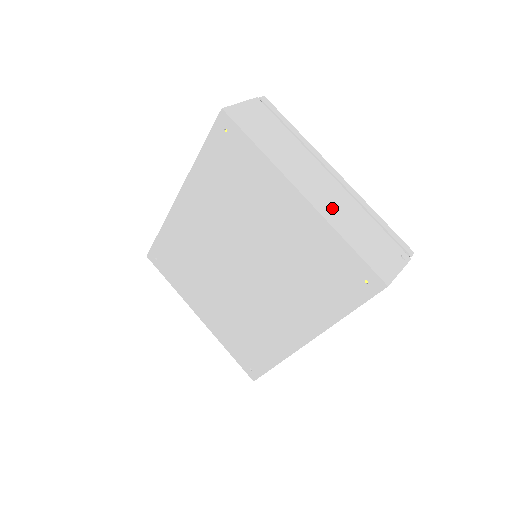
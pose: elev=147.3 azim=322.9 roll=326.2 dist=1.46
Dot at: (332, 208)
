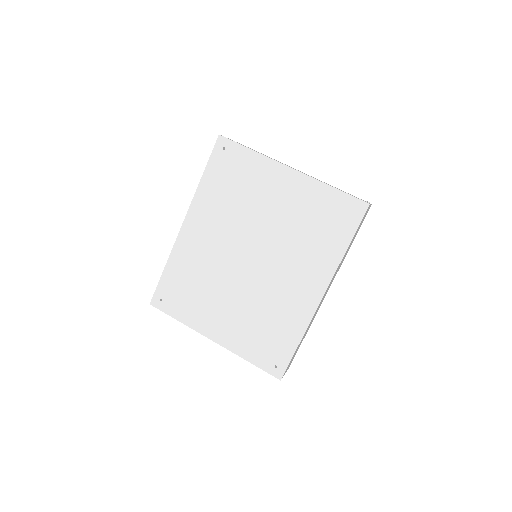
Dot at: occluded
